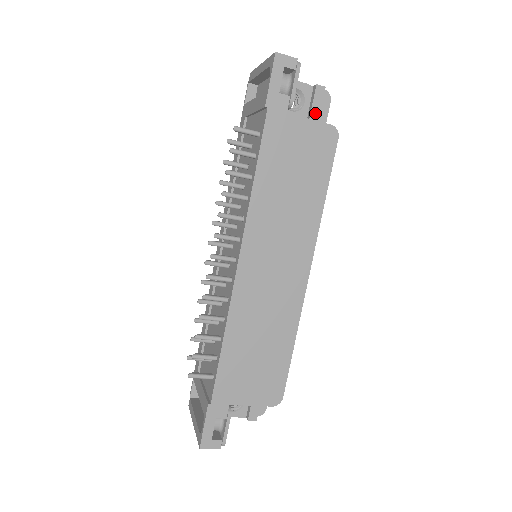
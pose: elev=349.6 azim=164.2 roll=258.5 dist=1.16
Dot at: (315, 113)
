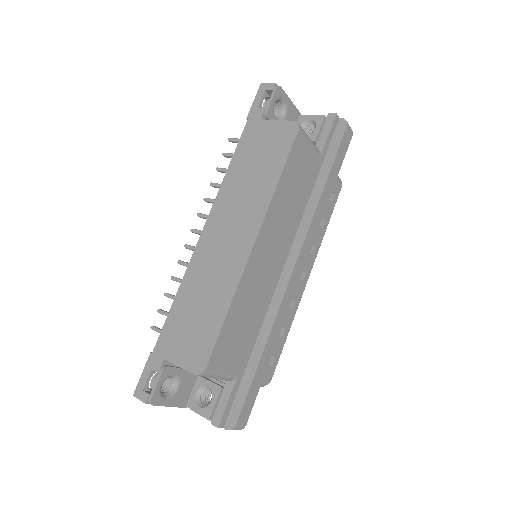
Dot at: (324, 134)
